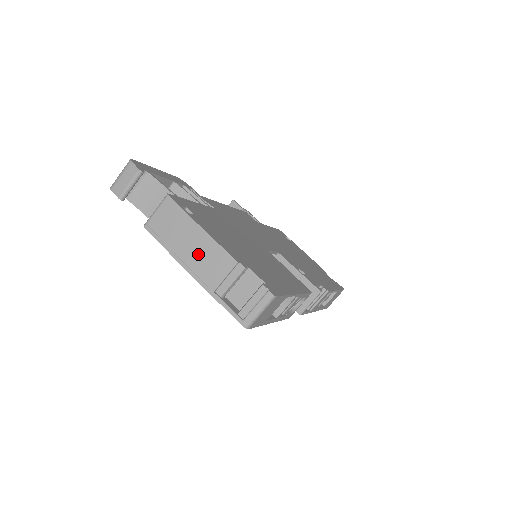
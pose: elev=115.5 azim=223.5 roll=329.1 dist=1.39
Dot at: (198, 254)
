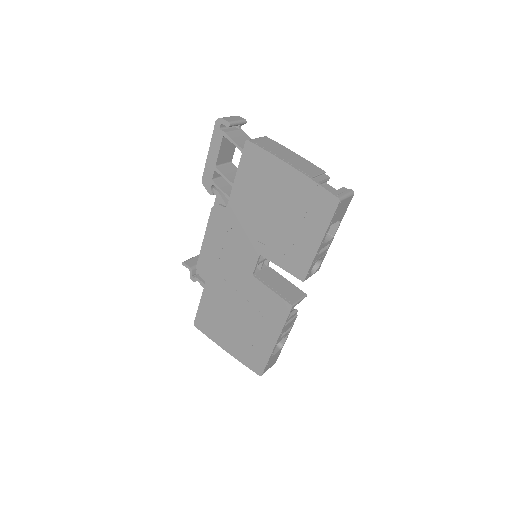
Dot at: (296, 161)
